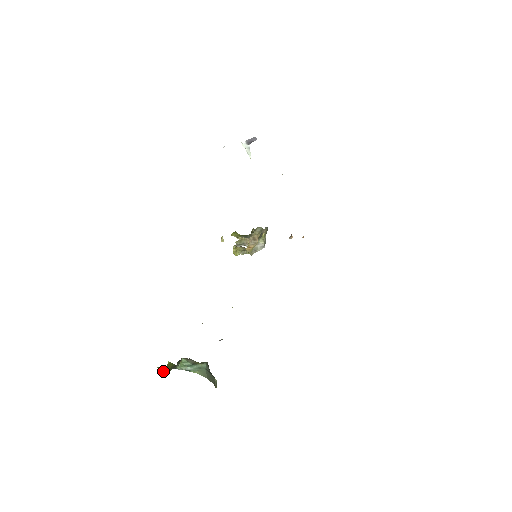
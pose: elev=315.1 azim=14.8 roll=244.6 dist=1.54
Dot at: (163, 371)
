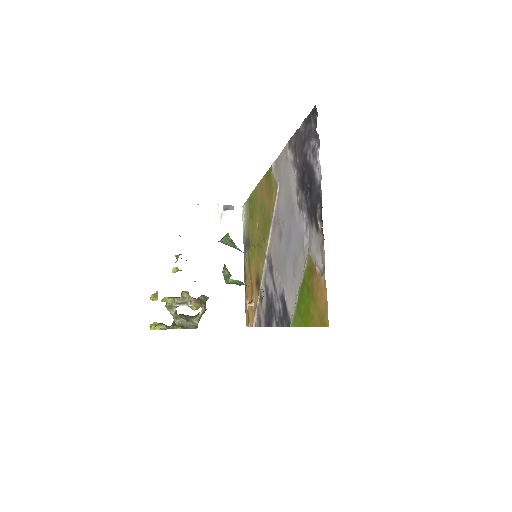
Dot at: (179, 254)
